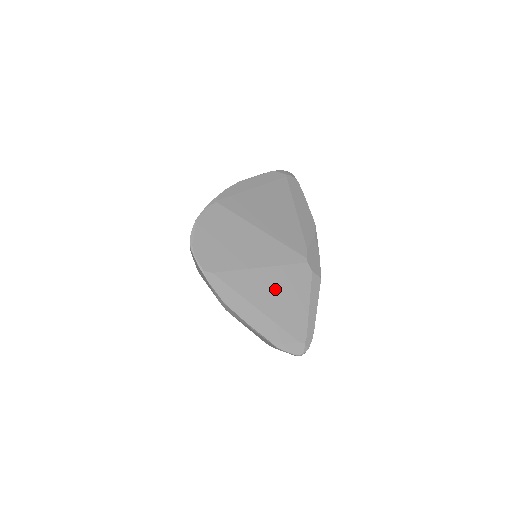
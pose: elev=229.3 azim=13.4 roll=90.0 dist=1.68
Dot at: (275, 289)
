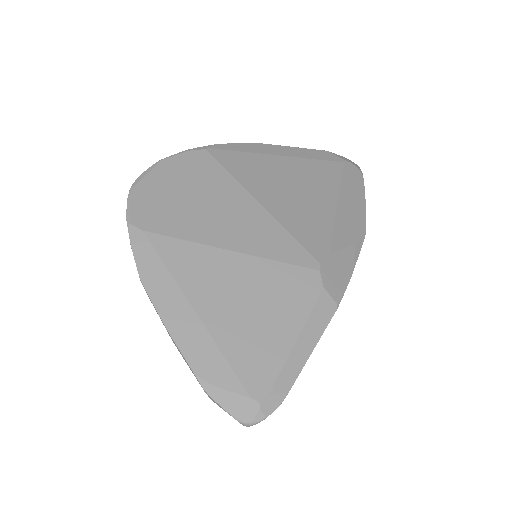
Dot at: (241, 291)
